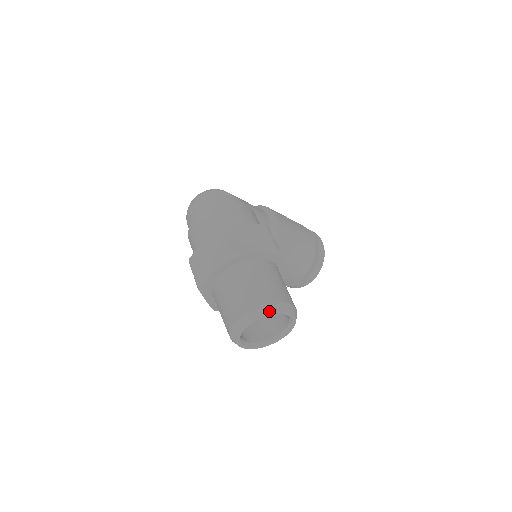
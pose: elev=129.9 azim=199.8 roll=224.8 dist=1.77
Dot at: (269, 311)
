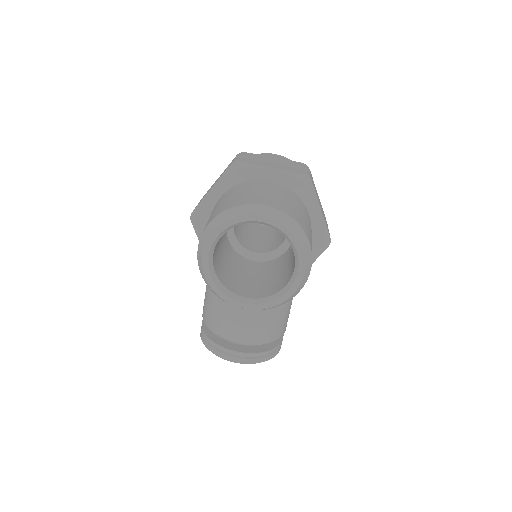
Dot at: (300, 239)
